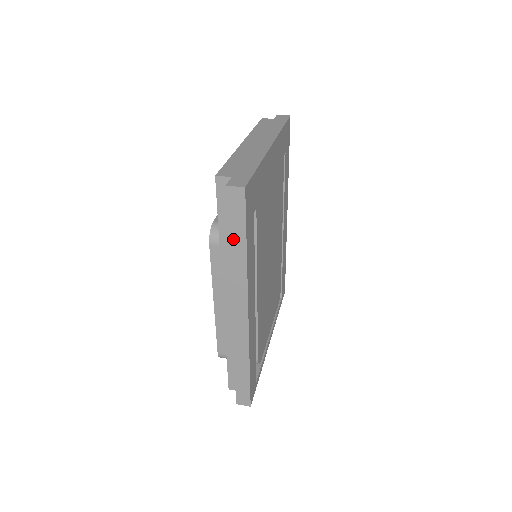
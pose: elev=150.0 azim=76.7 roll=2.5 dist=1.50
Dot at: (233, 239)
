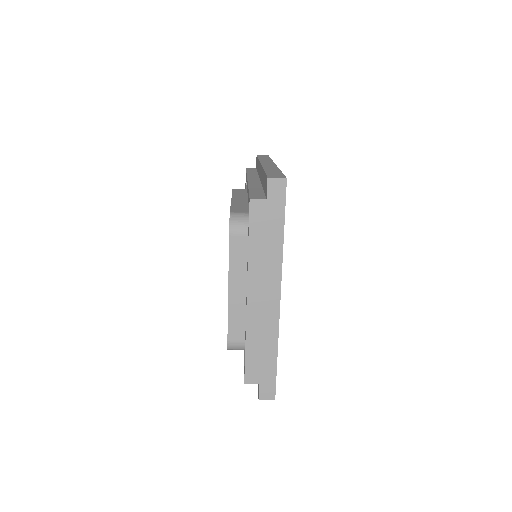
Dot at: occluded
